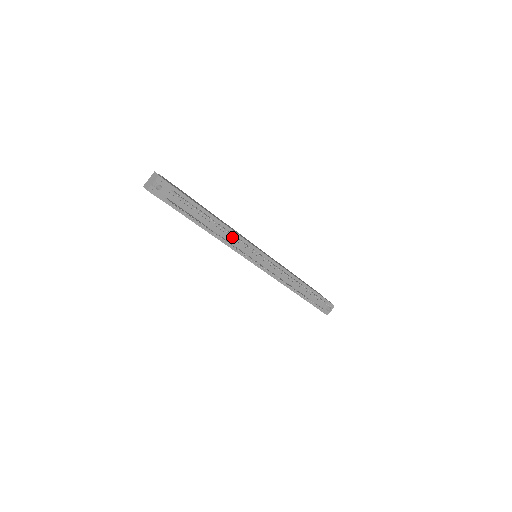
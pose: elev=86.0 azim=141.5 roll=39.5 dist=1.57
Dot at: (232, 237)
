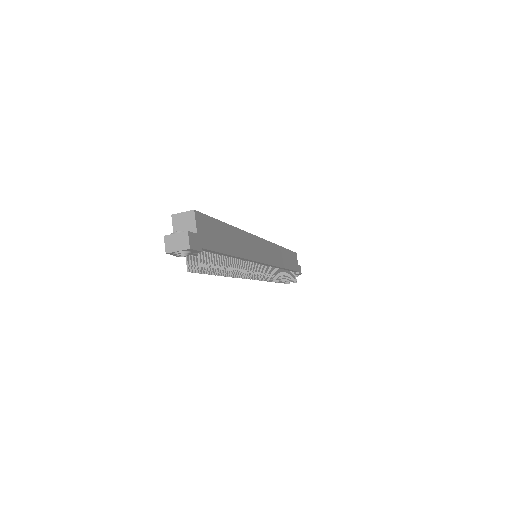
Dot at: occluded
